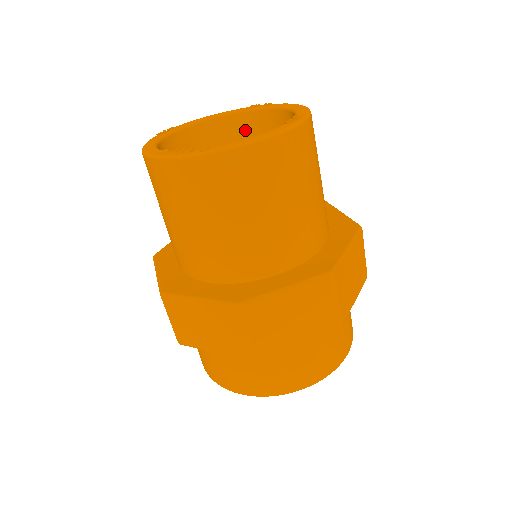
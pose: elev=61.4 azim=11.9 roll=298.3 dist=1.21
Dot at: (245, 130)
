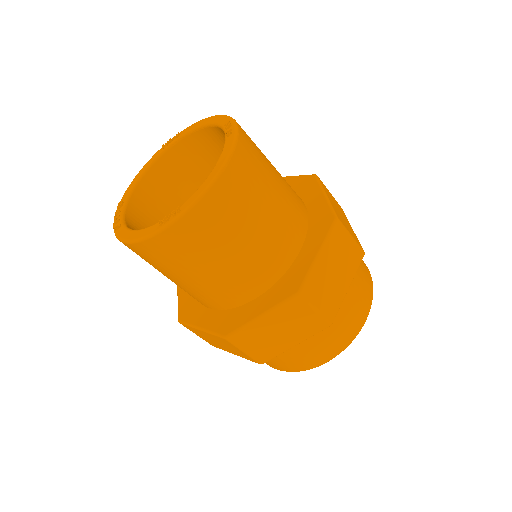
Dot at: occluded
